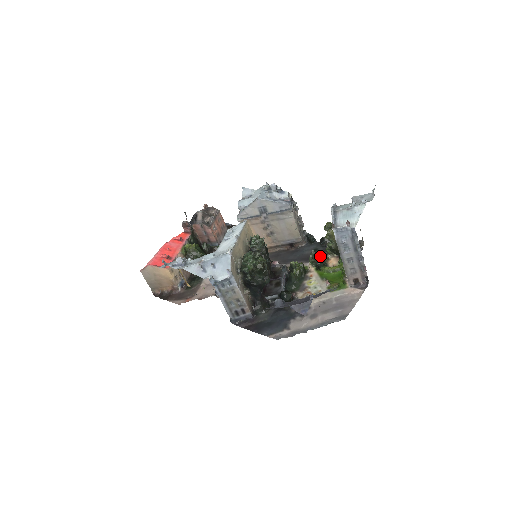
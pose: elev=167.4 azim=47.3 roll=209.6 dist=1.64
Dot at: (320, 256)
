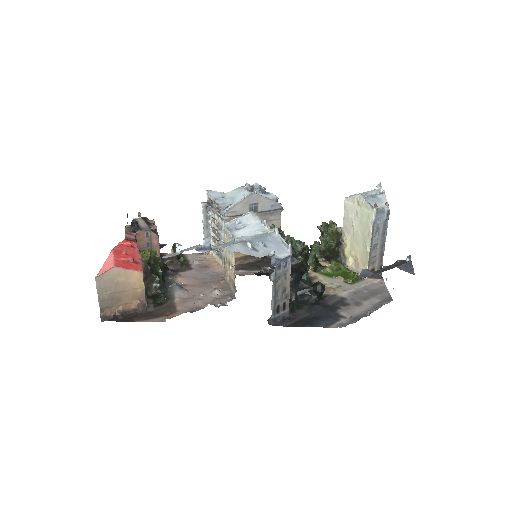
Dot at: occluded
